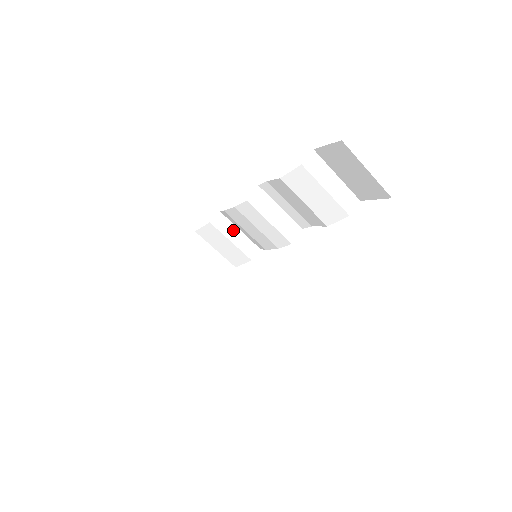
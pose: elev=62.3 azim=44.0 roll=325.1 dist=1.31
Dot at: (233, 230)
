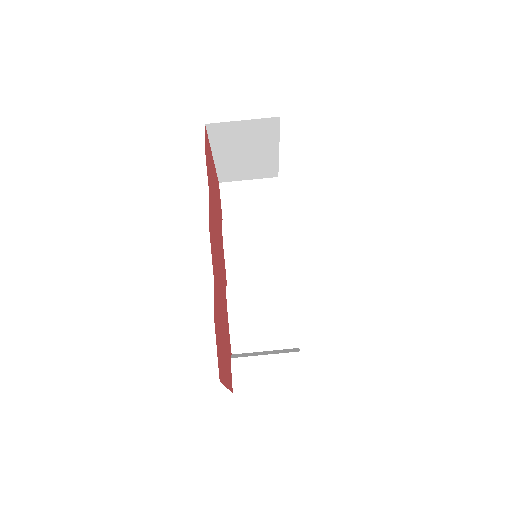
Dot at: (259, 353)
